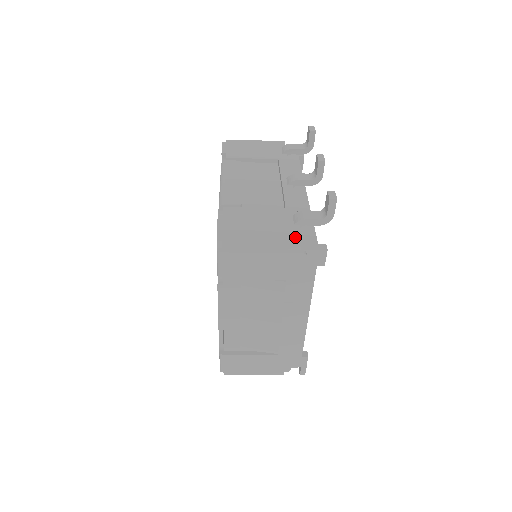
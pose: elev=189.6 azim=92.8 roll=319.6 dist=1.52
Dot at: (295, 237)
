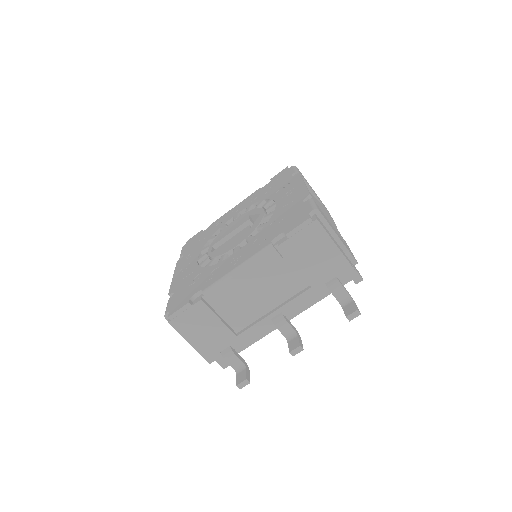
Dot at: occluded
